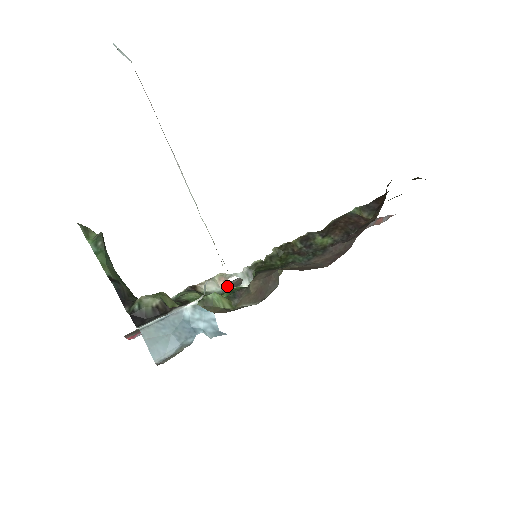
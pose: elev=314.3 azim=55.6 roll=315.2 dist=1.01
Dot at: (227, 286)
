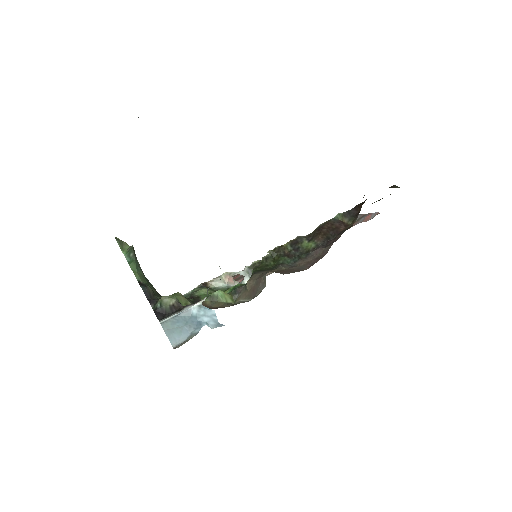
Dot at: (232, 282)
